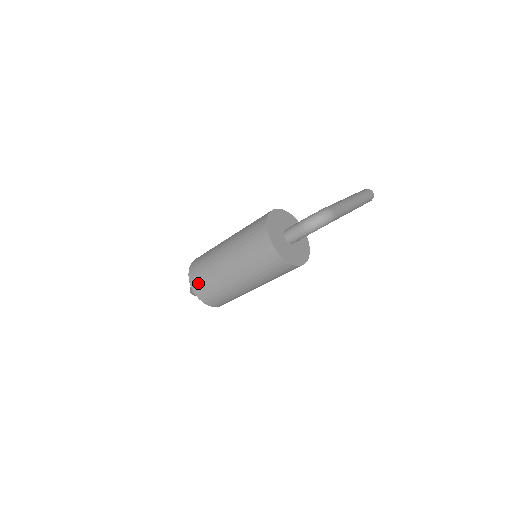
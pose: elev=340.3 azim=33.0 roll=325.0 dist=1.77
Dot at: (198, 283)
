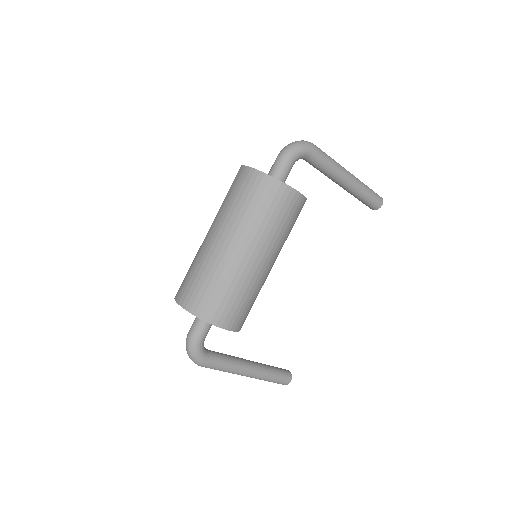
Dot at: (183, 288)
